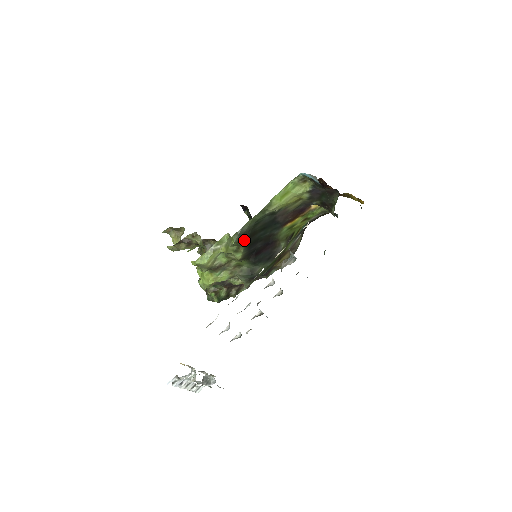
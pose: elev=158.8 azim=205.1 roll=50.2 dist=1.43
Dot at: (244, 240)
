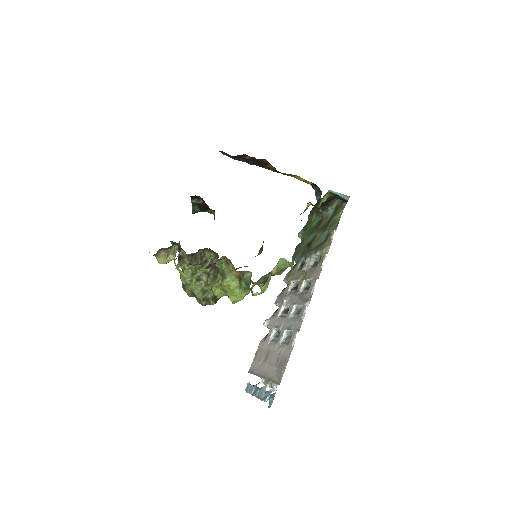
Dot at: occluded
